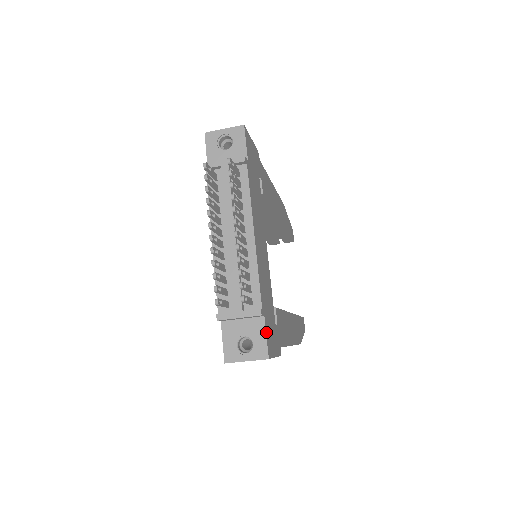
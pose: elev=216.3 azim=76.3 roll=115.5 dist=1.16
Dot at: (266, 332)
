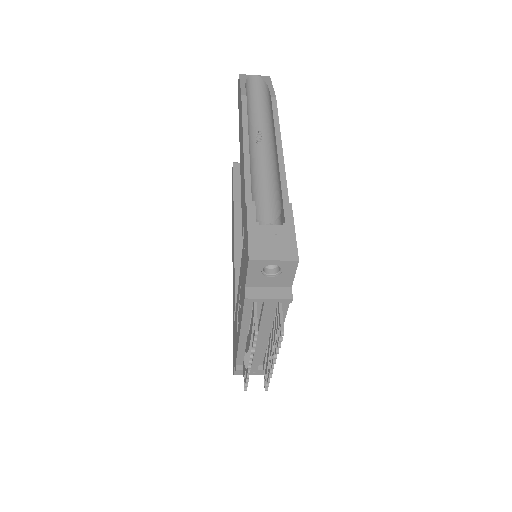
Dot at: occluded
